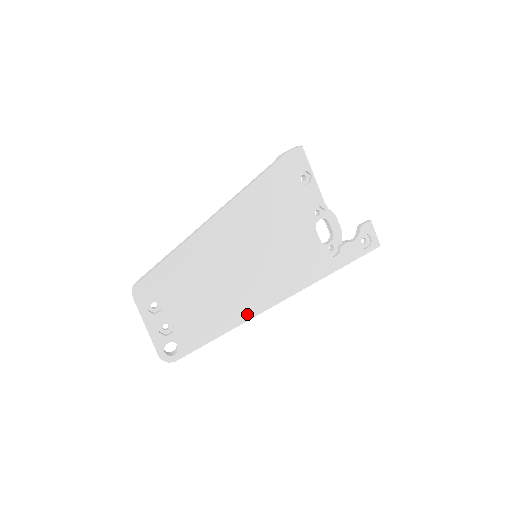
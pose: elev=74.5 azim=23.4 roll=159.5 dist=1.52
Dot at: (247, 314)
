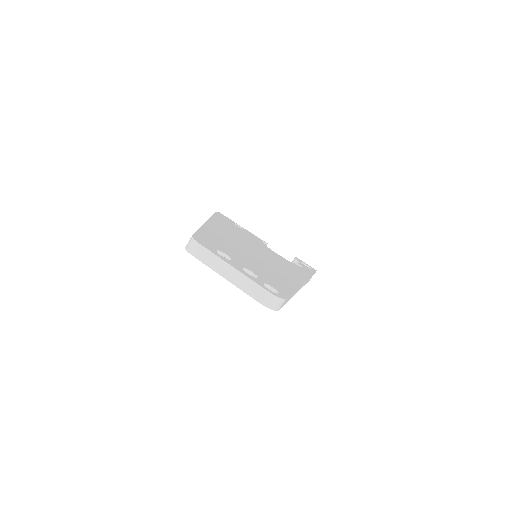
Dot at: (294, 282)
